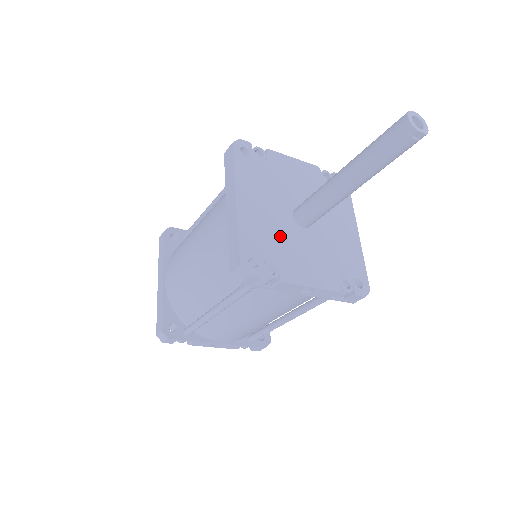
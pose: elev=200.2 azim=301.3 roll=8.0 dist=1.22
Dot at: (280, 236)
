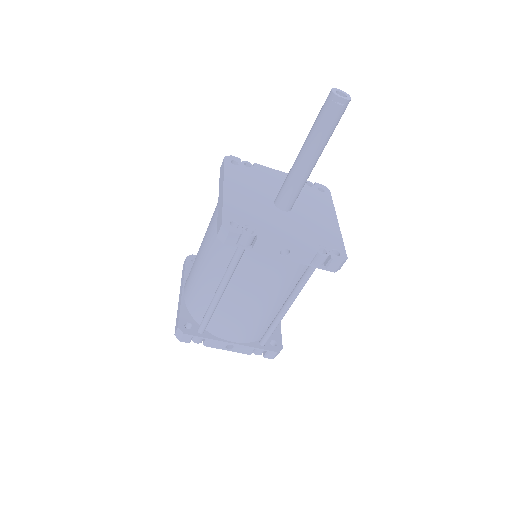
Dot at: (260, 213)
